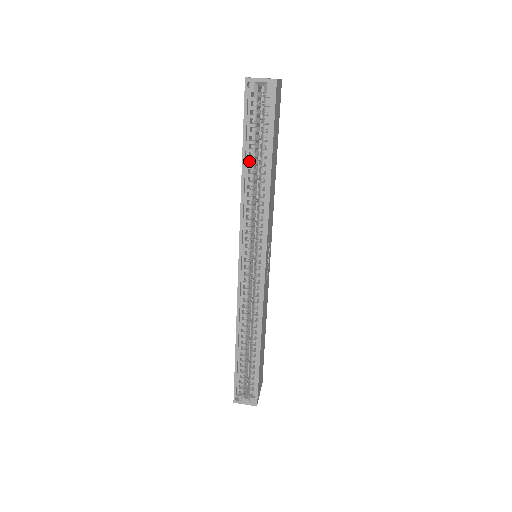
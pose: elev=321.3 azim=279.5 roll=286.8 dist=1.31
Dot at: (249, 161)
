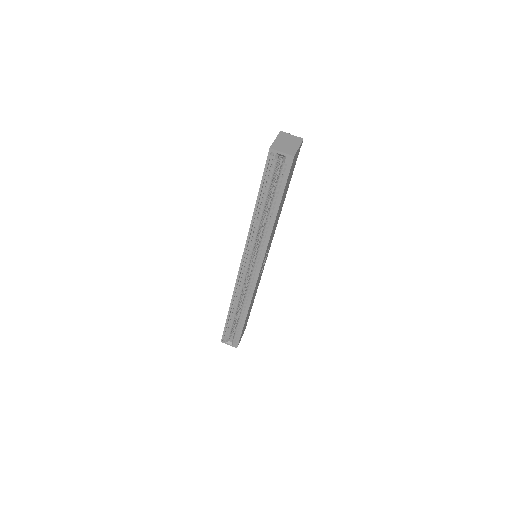
Dot at: occluded
